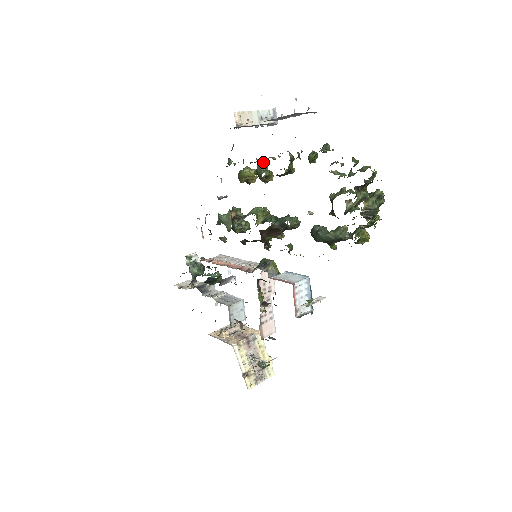
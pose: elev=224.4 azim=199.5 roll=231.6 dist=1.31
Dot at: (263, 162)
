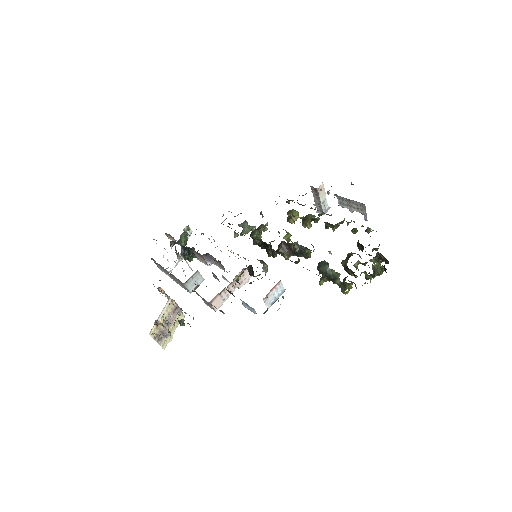
Dot at: occluded
